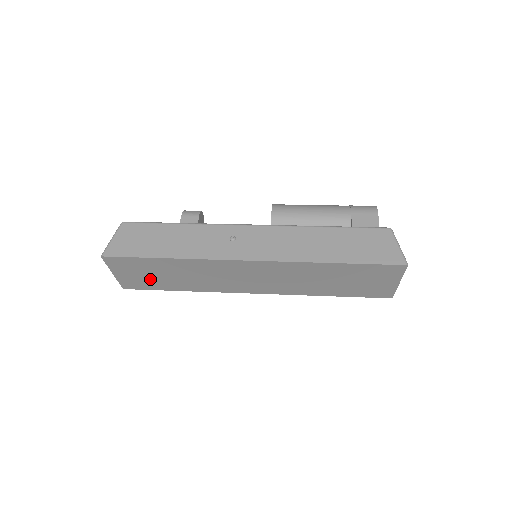
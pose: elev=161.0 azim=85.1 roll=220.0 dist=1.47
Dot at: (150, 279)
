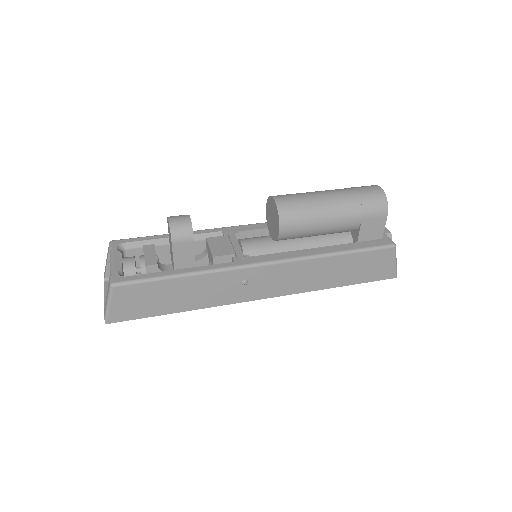
Dot at: occluded
